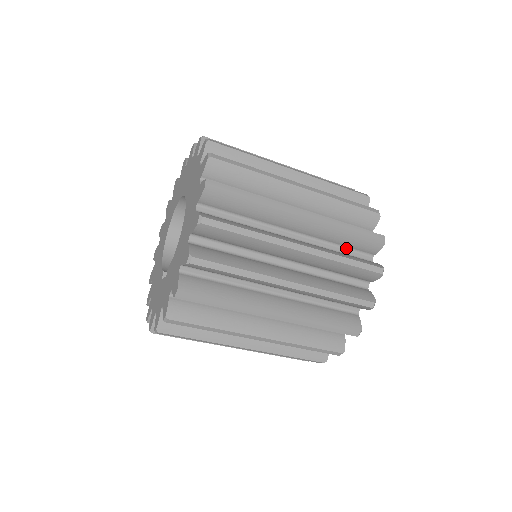
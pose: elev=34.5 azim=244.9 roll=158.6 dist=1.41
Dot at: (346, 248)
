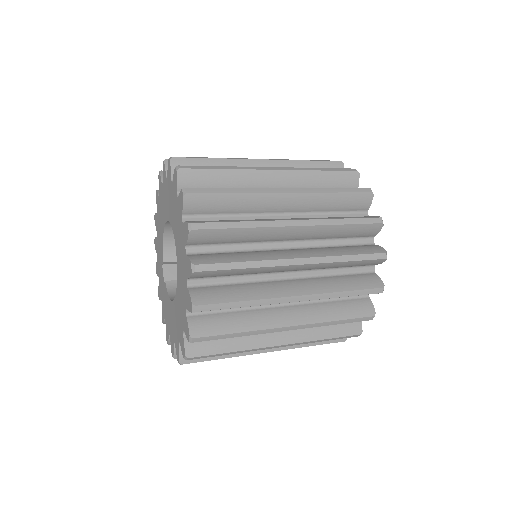
Dot at: occluded
